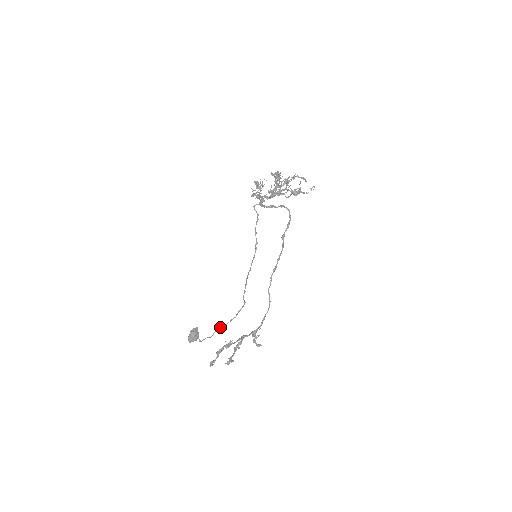
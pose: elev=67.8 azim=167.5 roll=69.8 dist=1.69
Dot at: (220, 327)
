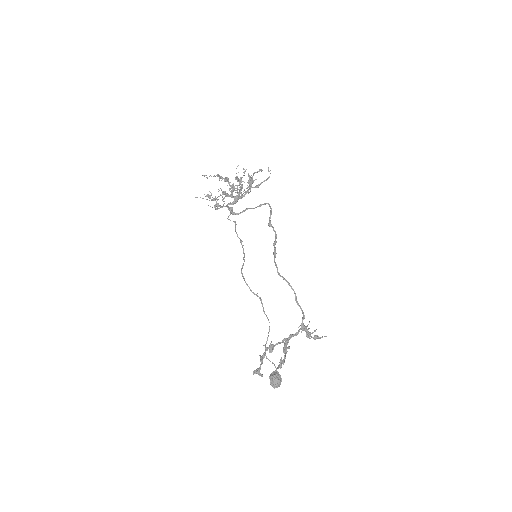
Dot at: (266, 342)
